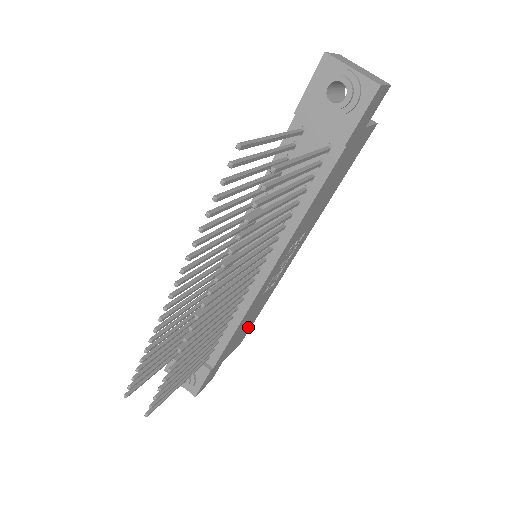
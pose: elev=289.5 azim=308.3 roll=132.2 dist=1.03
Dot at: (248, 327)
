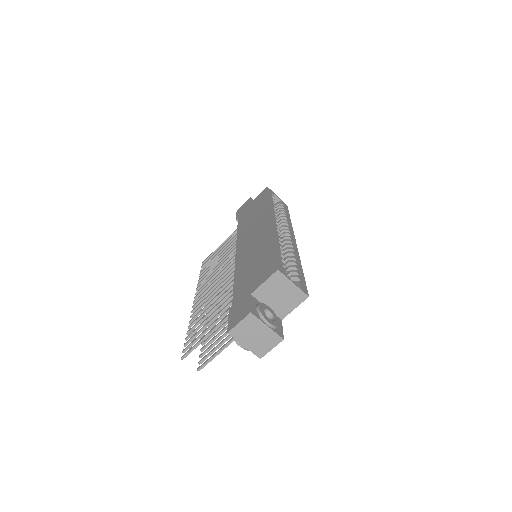
Dot at: occluded
